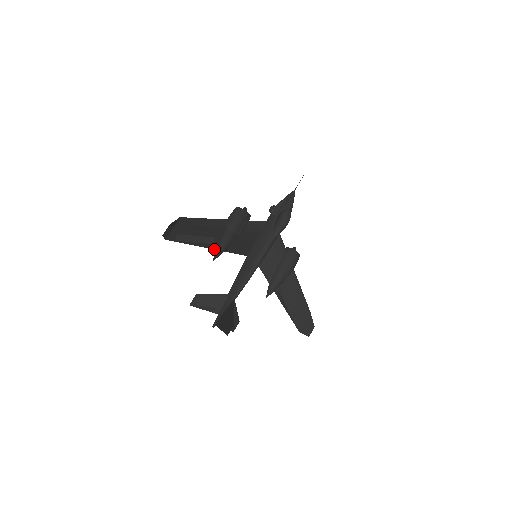
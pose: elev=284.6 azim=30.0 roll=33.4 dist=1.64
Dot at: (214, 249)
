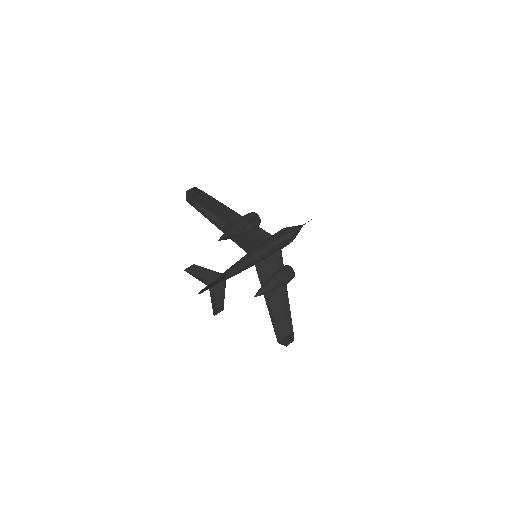
Dot at: occluded
